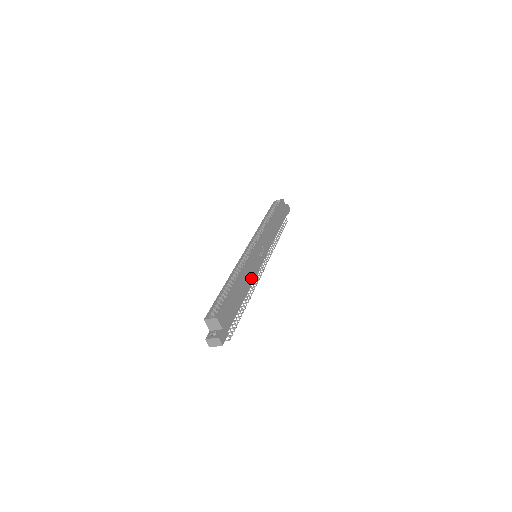
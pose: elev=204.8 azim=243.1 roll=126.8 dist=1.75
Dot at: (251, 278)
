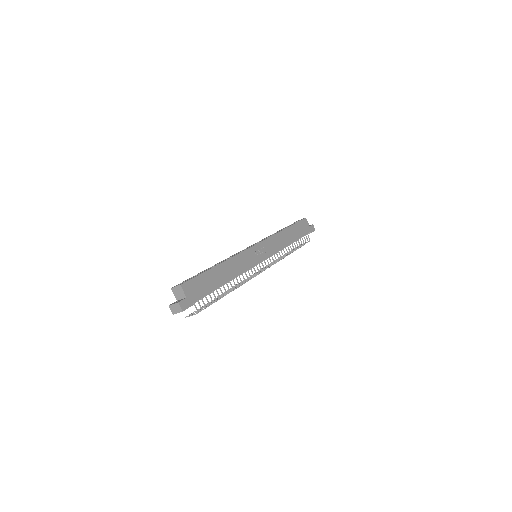
Dot at: (240, 269)
